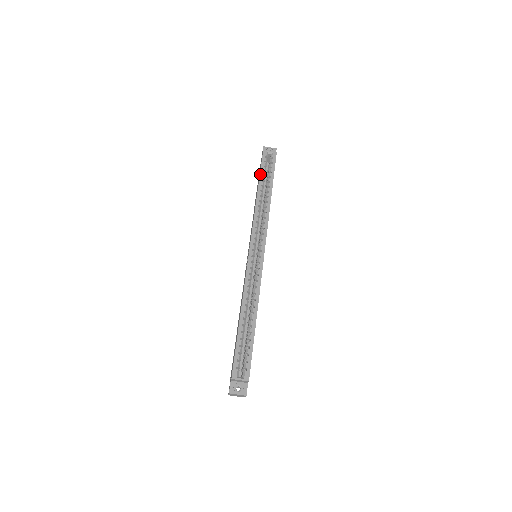
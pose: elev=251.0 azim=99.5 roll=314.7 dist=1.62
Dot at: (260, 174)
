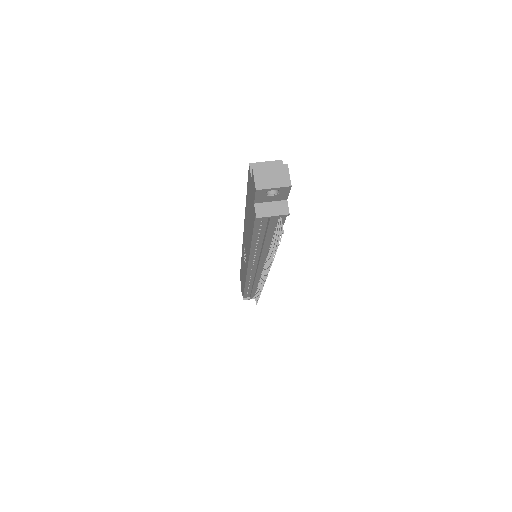
Dot at: occluded
